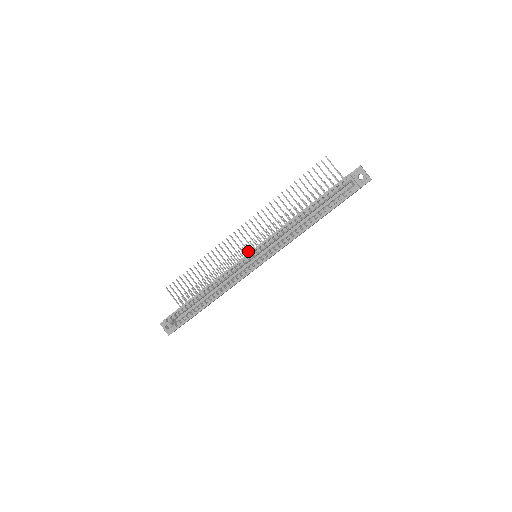
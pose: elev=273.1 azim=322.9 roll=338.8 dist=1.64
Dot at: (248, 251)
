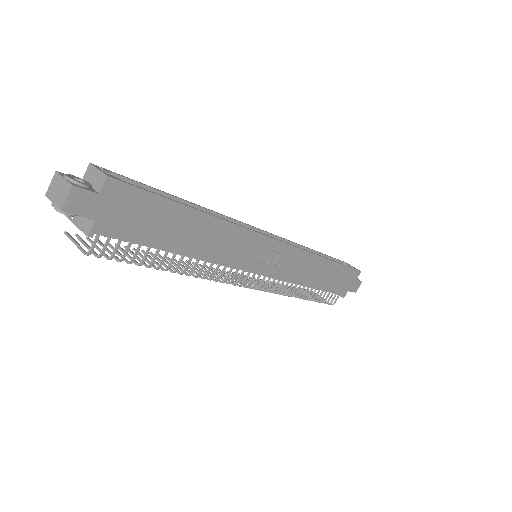
Dot at: occluded
